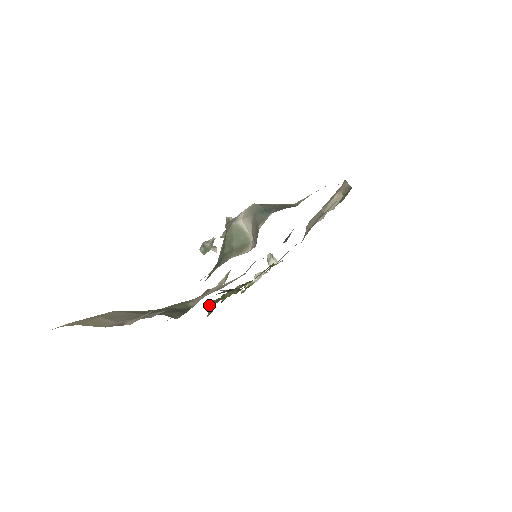
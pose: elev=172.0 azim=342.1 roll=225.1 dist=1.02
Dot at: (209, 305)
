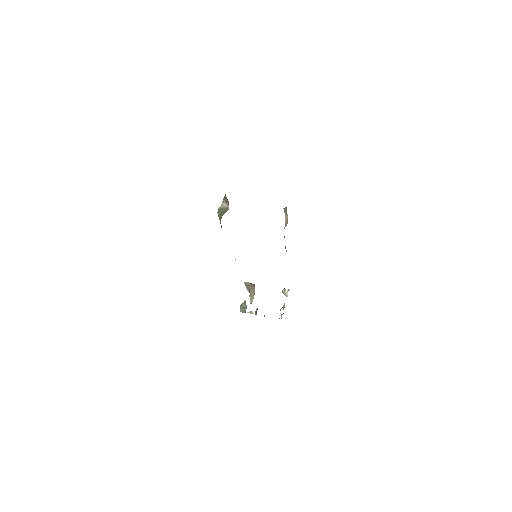
Dot at: (255, 313)
